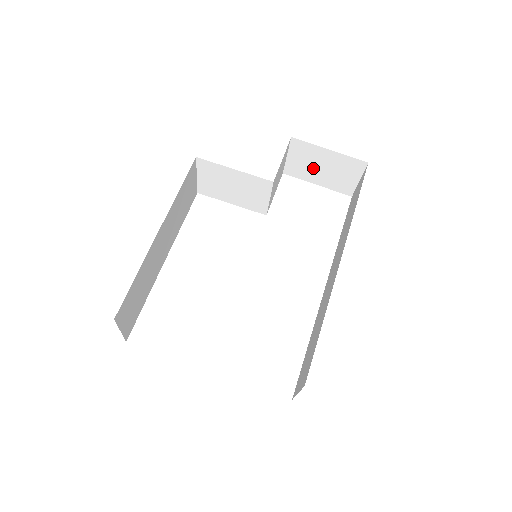
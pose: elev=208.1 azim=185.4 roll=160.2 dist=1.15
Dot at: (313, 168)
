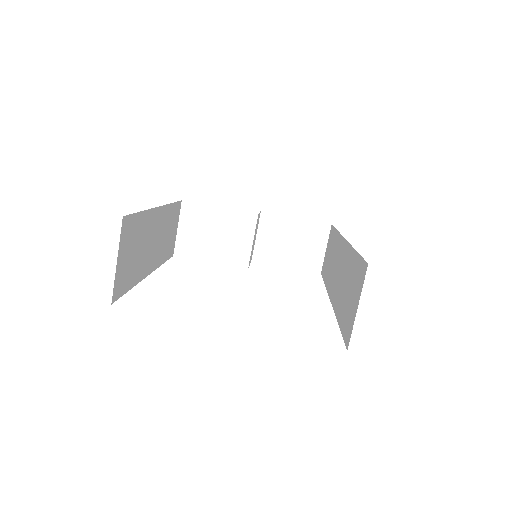
Dot at: (282, 244)
